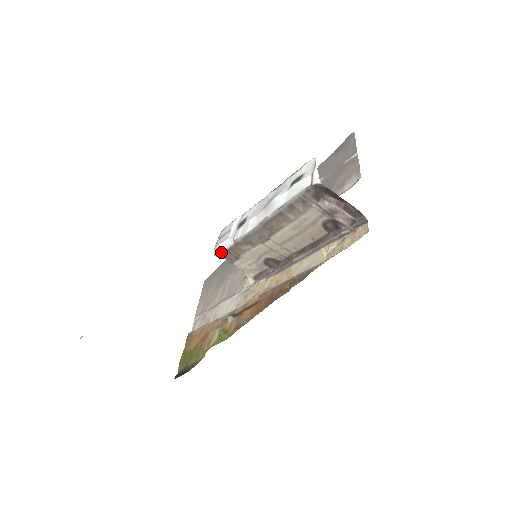
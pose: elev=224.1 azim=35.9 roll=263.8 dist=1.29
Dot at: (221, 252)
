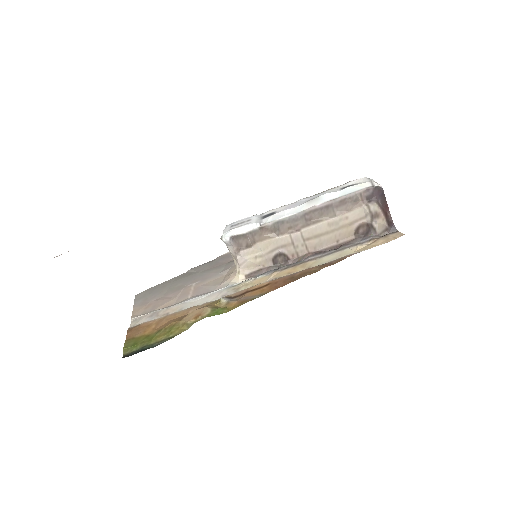
Dot at: (237, 234)
